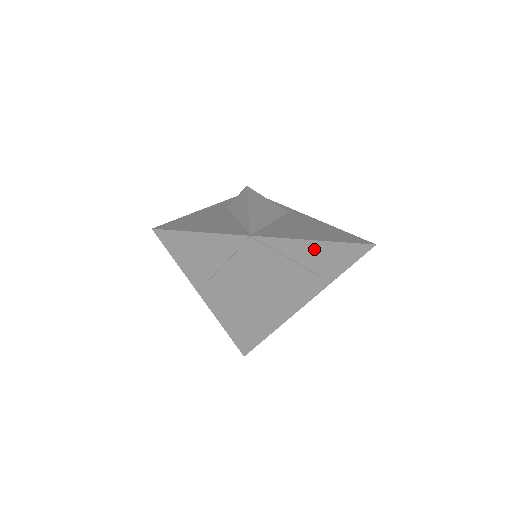
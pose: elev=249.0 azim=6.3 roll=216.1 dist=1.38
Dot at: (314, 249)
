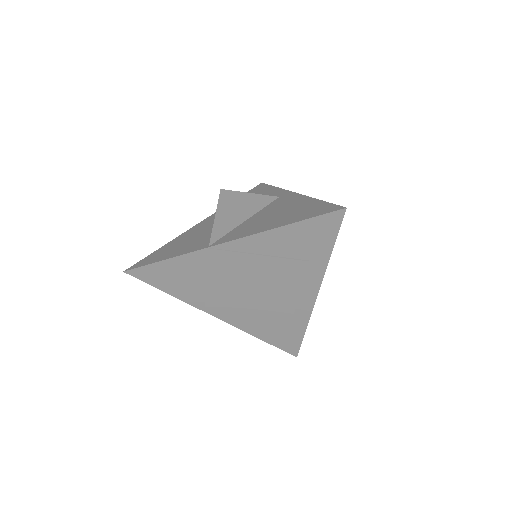
Dot at: (281, 237)
